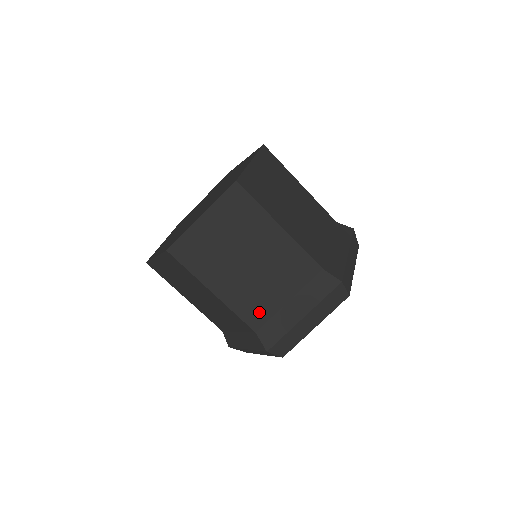
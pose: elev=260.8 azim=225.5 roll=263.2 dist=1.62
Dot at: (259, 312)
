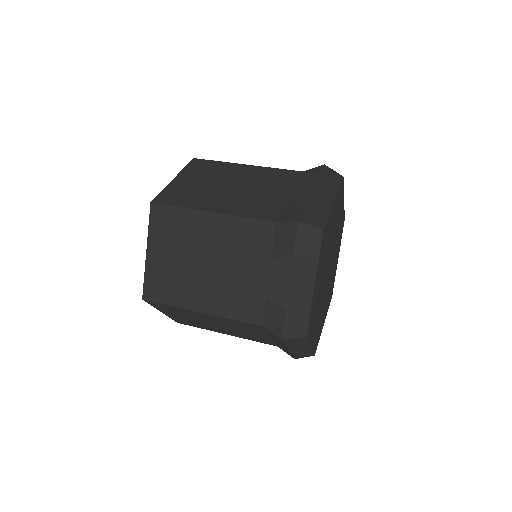
Dot at: (251, 304)
